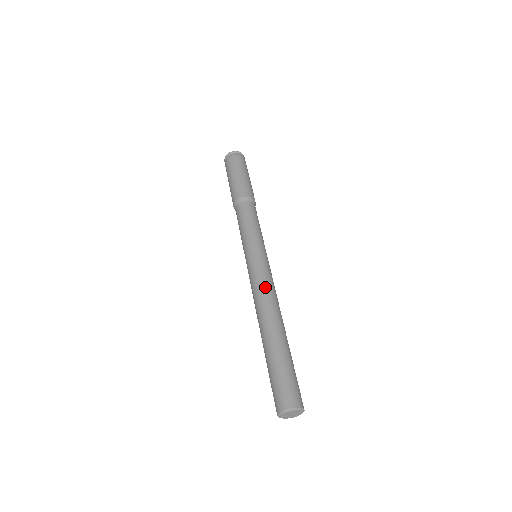
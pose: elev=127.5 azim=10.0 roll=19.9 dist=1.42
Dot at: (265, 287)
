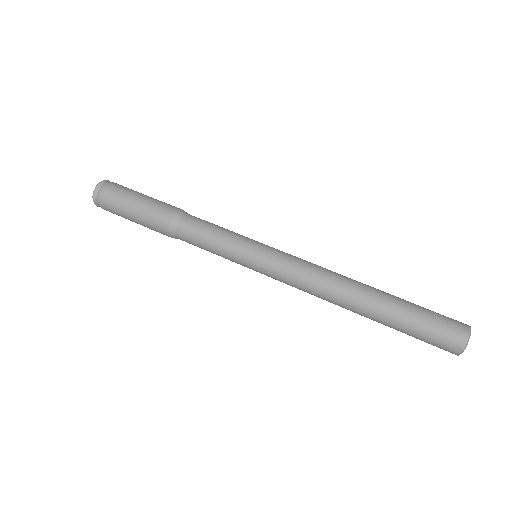
Dot at: (307, 281)
